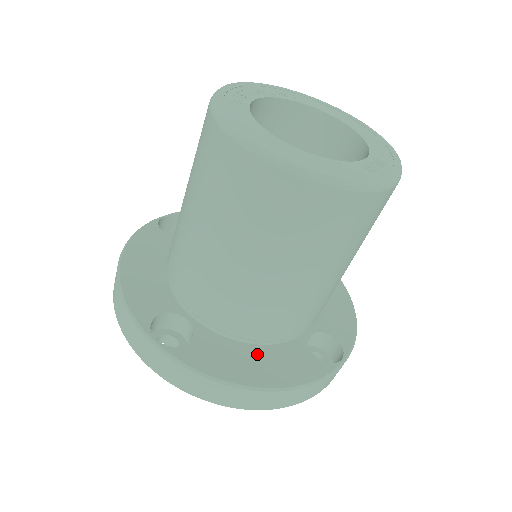
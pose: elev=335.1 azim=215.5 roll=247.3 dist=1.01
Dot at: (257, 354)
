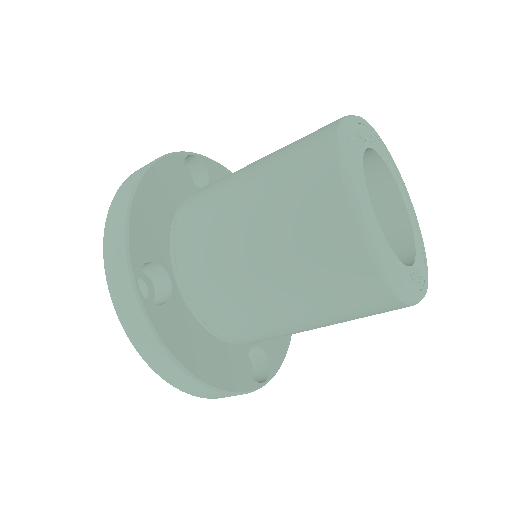
Dot at: (210, 345)
